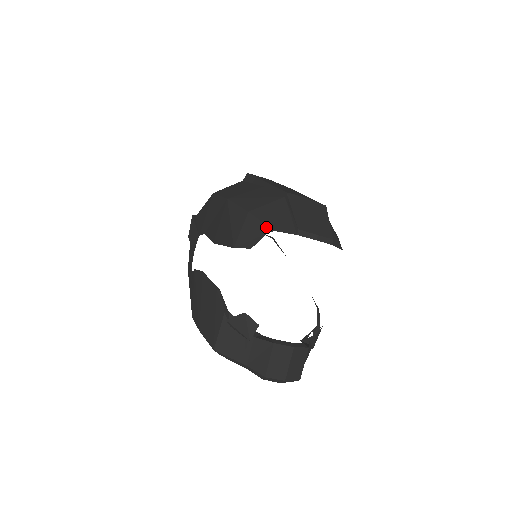
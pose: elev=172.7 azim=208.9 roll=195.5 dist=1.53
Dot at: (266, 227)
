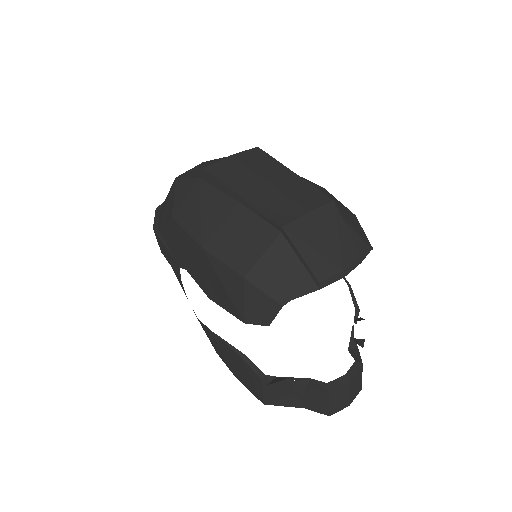
Dot at: (277, 298)
